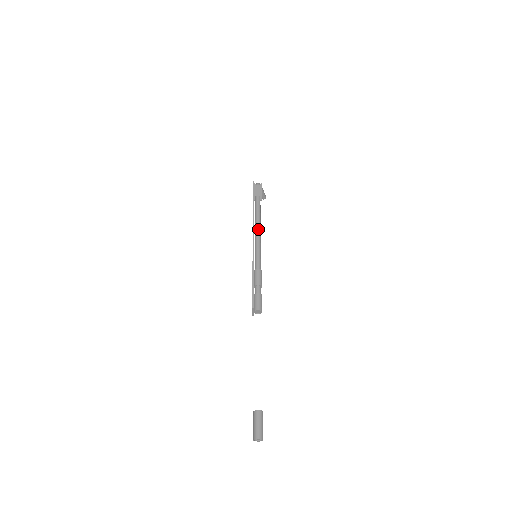
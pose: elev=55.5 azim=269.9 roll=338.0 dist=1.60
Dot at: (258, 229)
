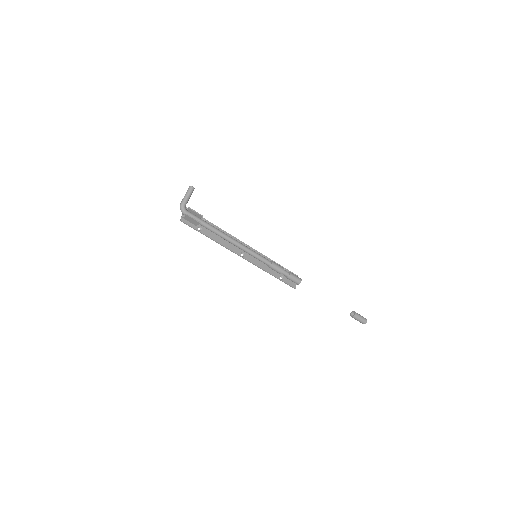
Dot at: (233, 245)
